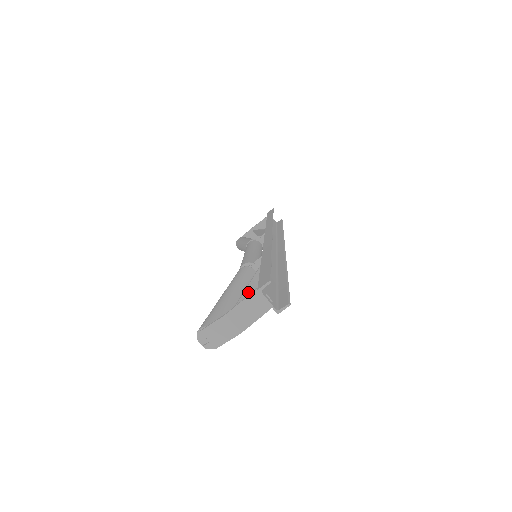
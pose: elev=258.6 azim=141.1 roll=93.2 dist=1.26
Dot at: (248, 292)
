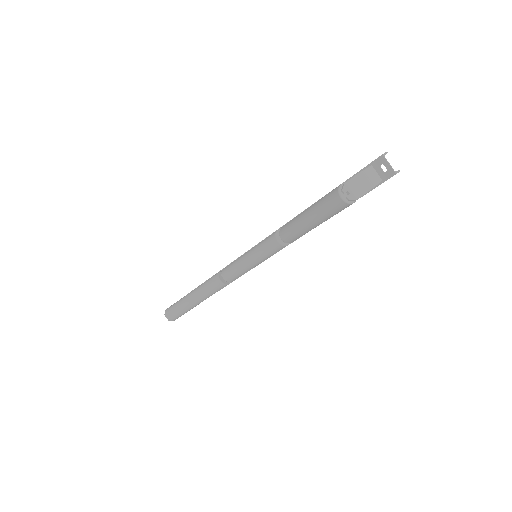
Dot at: occluded
